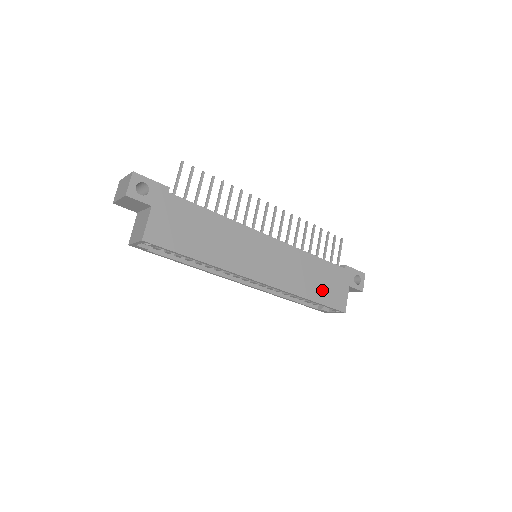
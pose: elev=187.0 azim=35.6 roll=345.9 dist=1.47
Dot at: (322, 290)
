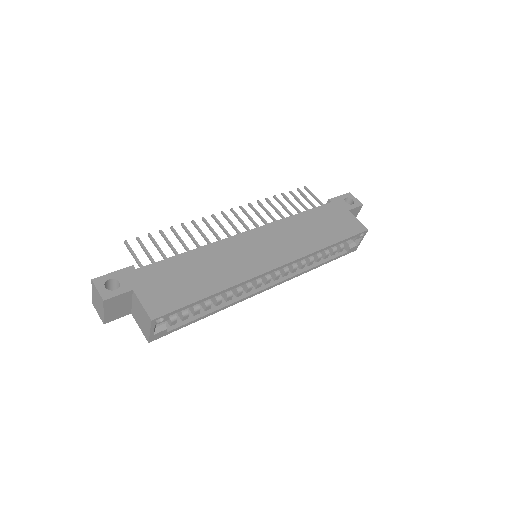
Dot at: (332, 231)
